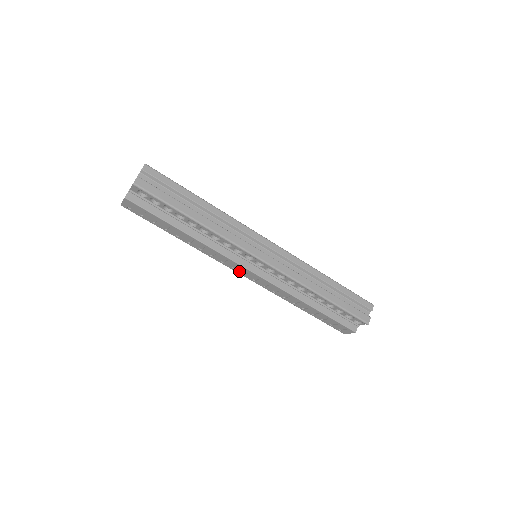
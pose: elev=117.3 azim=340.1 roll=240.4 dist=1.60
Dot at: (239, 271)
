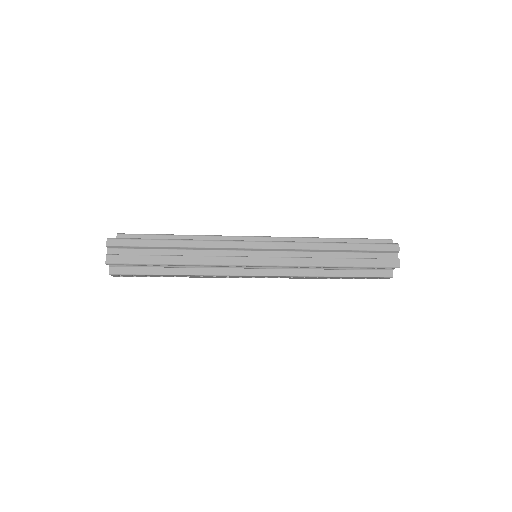
Dot at: (247, 277)
